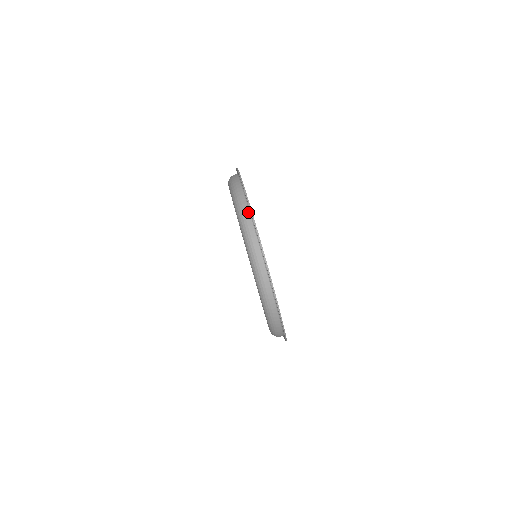
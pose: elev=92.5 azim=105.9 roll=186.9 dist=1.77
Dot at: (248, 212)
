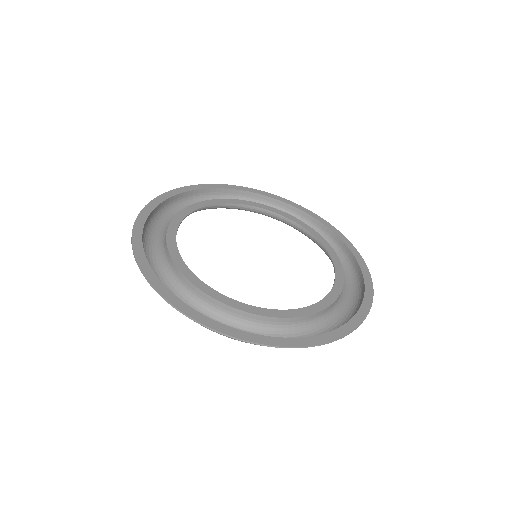
Dot at: (187, 311)
